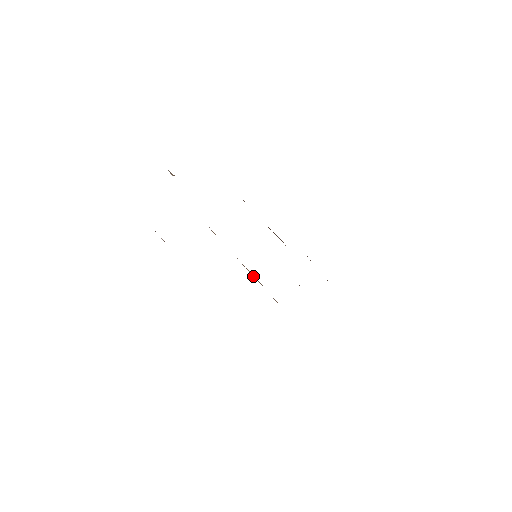
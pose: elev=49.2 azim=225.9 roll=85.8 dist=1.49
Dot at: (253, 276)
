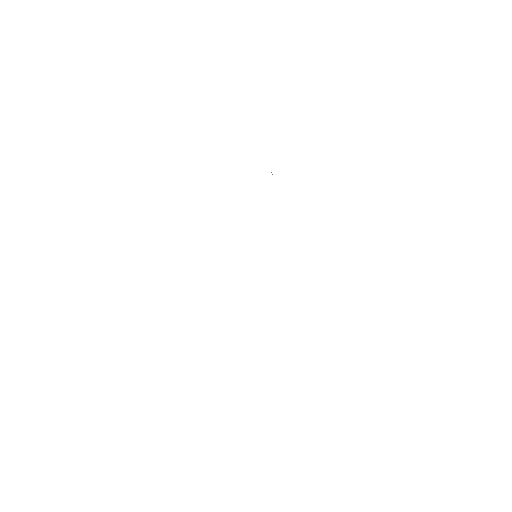
Dot at: occluded
